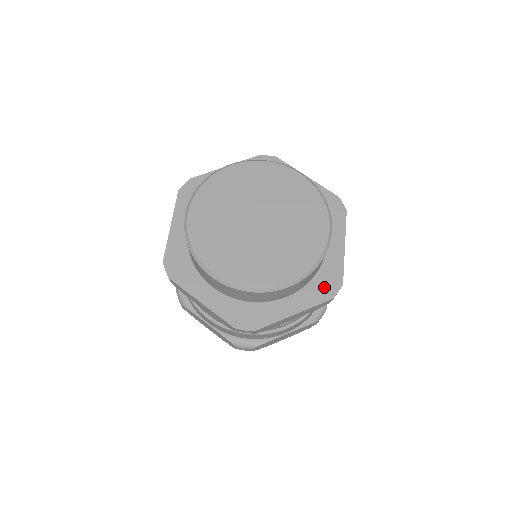
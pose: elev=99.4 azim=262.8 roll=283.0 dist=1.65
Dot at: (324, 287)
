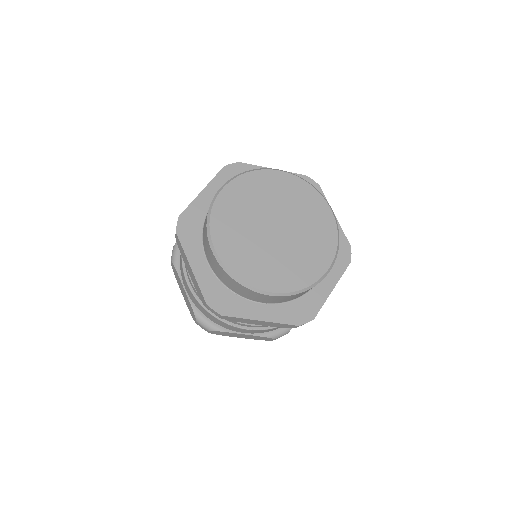
Dot at: (340, 256)
